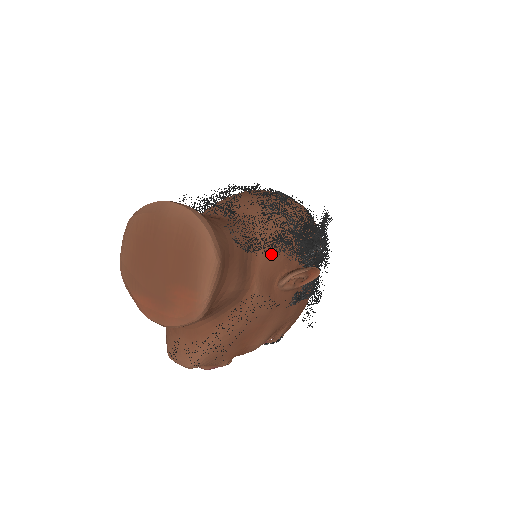
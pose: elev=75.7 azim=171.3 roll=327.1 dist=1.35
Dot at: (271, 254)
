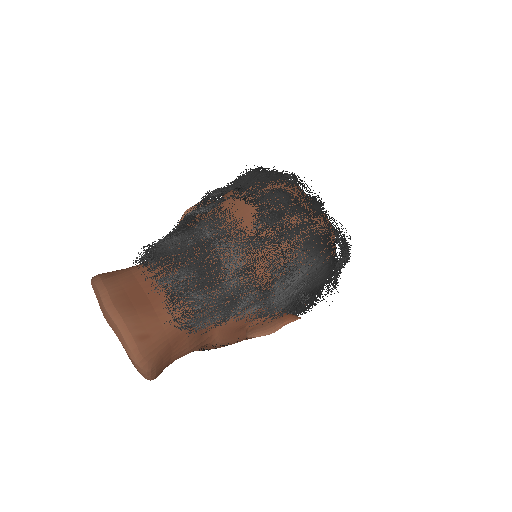
Dot at: (232, 317)
